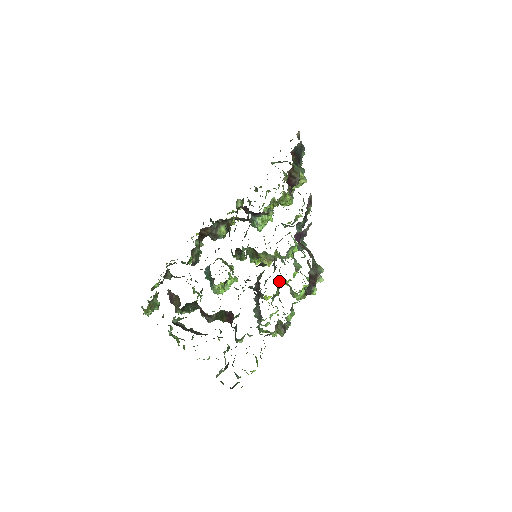
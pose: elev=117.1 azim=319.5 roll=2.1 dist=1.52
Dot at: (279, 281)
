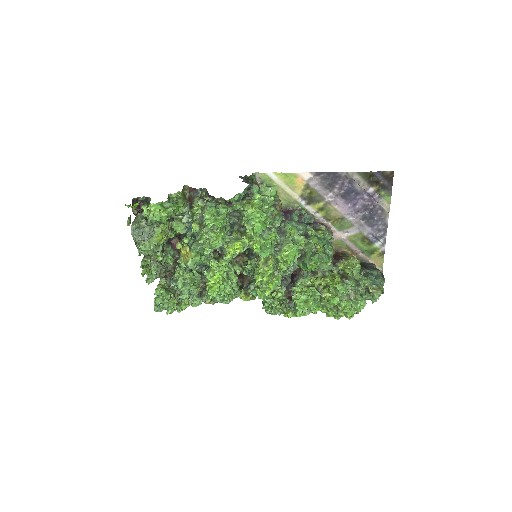
Dot at: occluded
